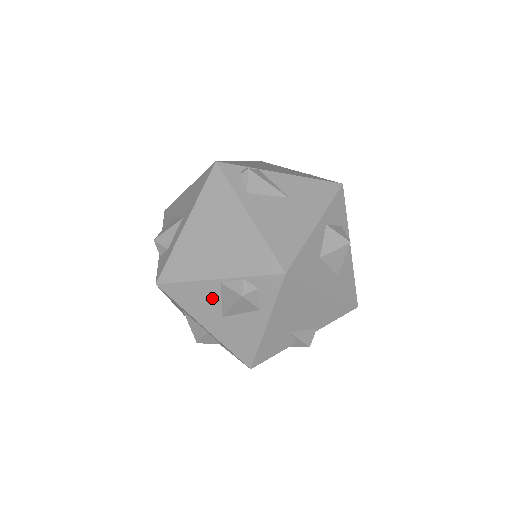
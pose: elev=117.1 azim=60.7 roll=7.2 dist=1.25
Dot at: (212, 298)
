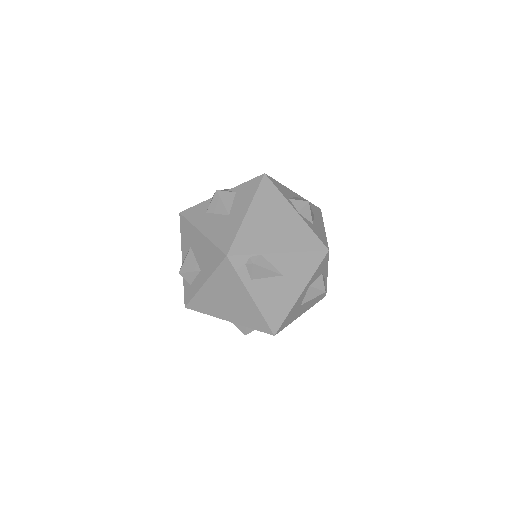
Dot at: occluded
